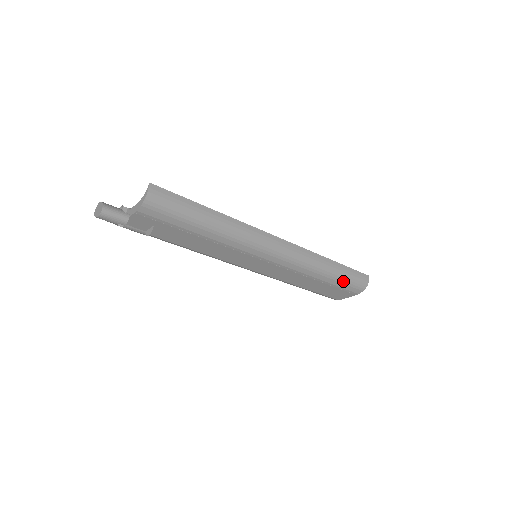
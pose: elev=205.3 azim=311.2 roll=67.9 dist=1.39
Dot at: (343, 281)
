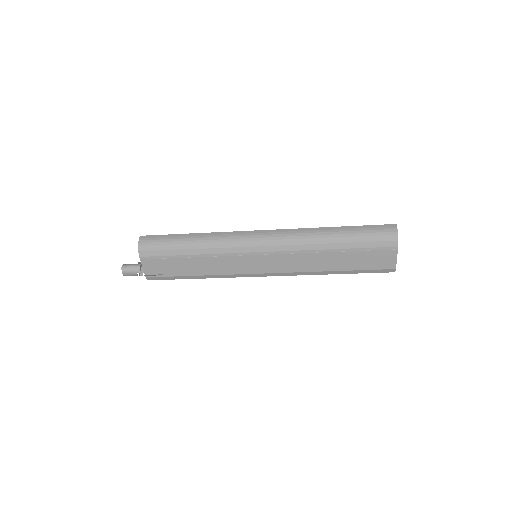
Dot at: (360, 240)
